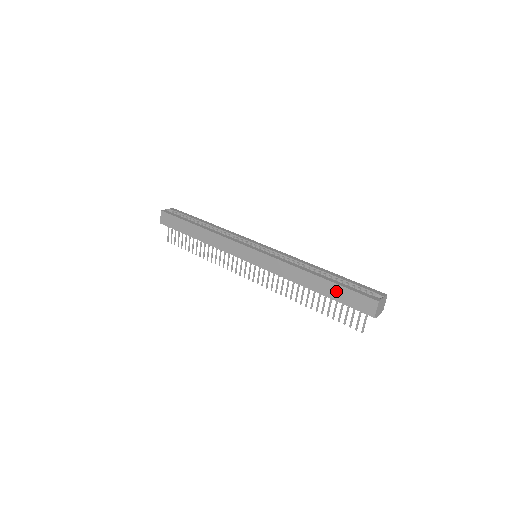
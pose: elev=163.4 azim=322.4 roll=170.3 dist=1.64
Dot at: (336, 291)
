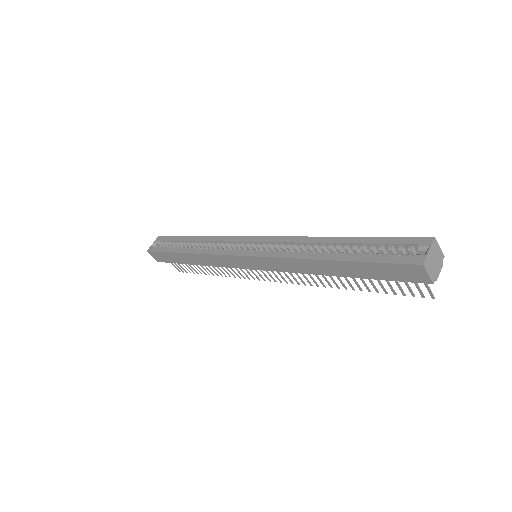
Dot at: (361, 269)
